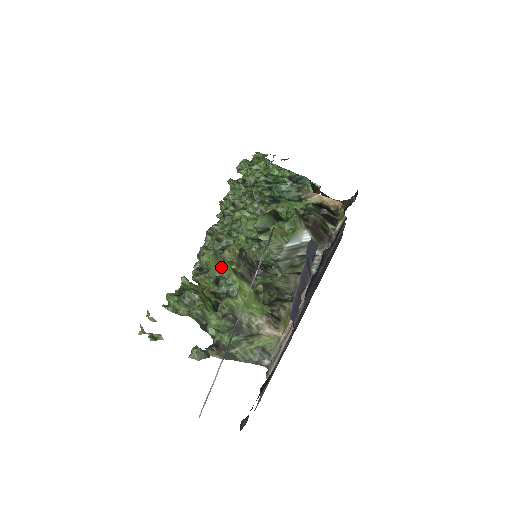
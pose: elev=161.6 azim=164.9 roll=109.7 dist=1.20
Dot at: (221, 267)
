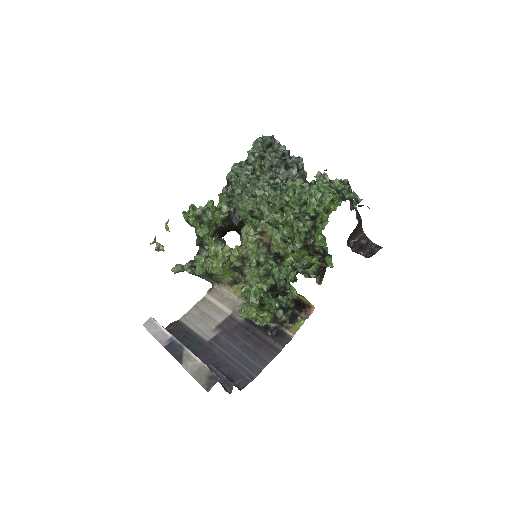
Dot at: (222, 266)
